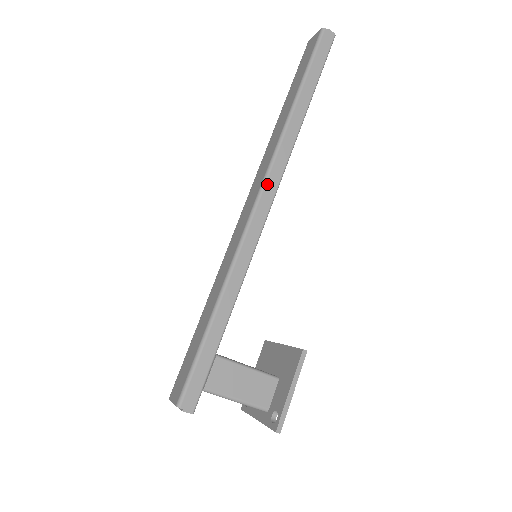
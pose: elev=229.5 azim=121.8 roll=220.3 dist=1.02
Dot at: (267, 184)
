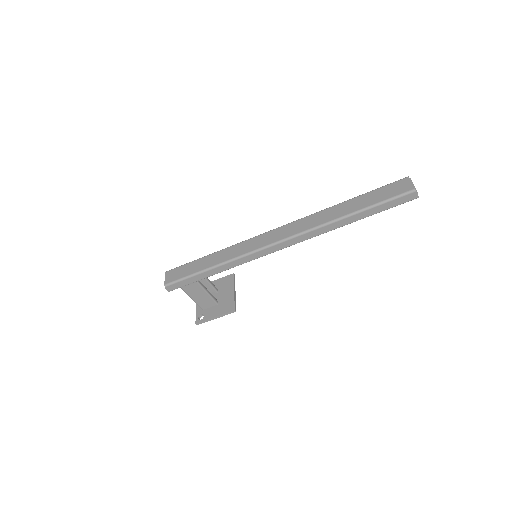
Dot at: (290, 240)
